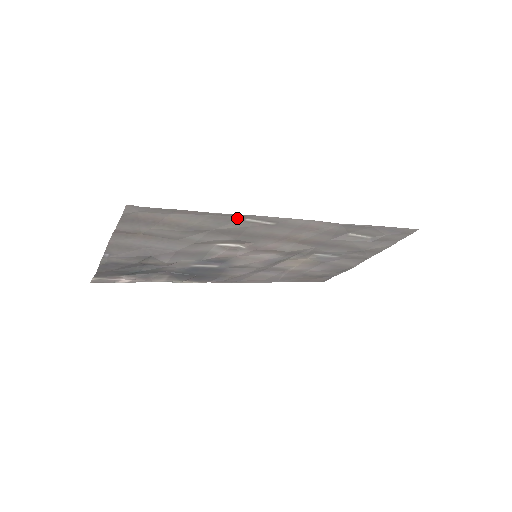
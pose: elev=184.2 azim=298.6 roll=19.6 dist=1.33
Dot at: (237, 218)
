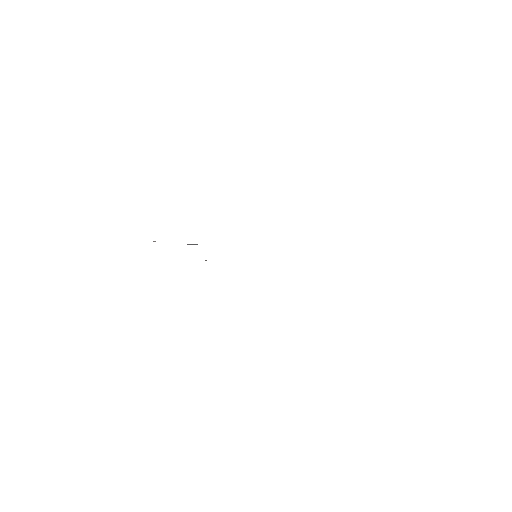
Dot at: occluded
